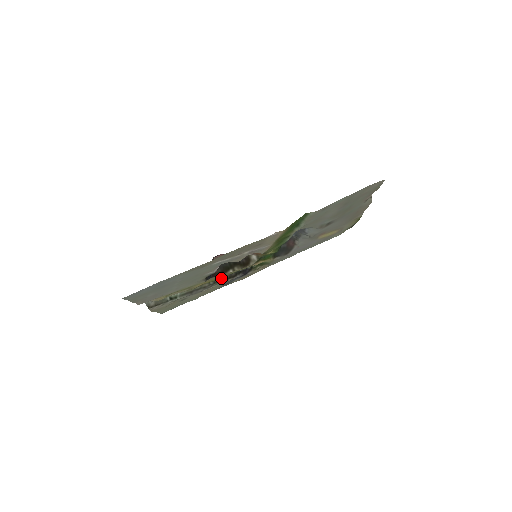
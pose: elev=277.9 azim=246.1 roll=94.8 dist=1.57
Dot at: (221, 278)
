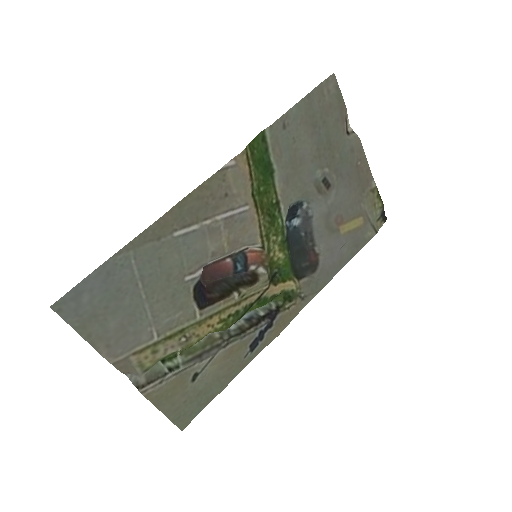
Dot at: (239, 330)
